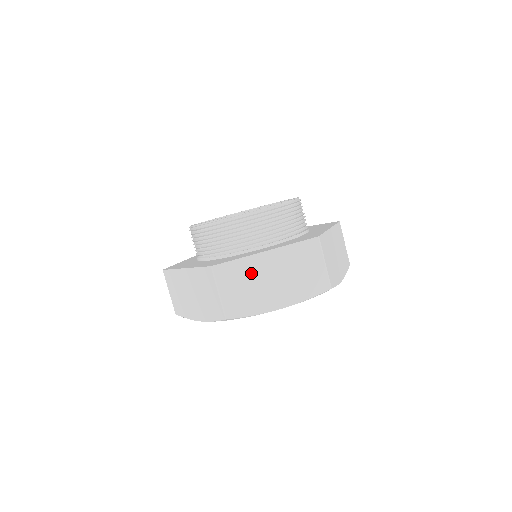
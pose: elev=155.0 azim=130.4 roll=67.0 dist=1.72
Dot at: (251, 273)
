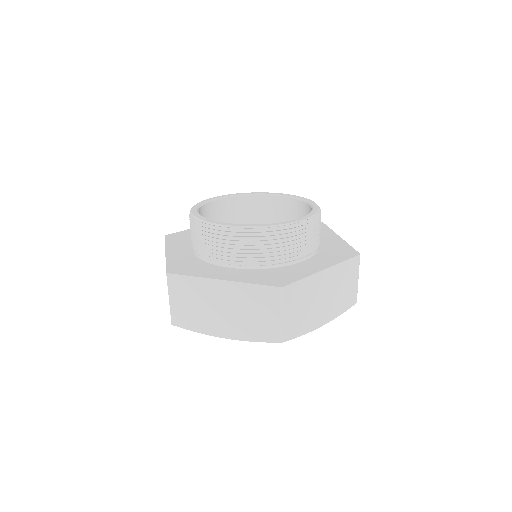
Dot at: (310, 292)
